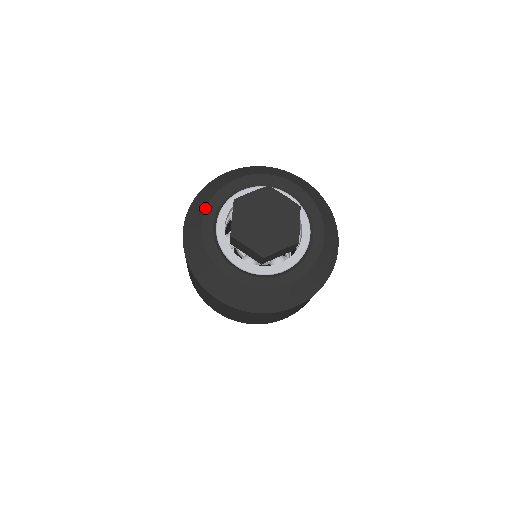
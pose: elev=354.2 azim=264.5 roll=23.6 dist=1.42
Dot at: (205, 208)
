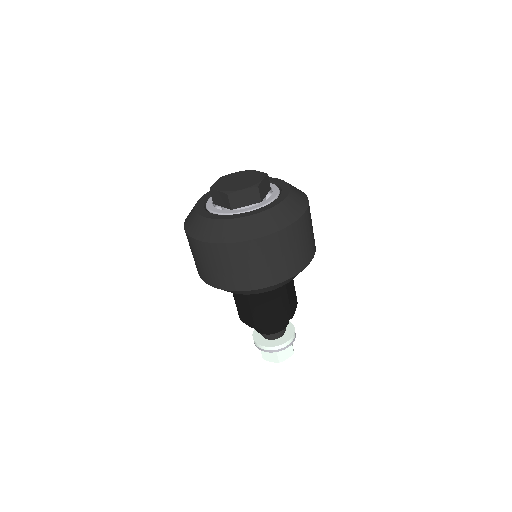
Dot at: (206, 193)
